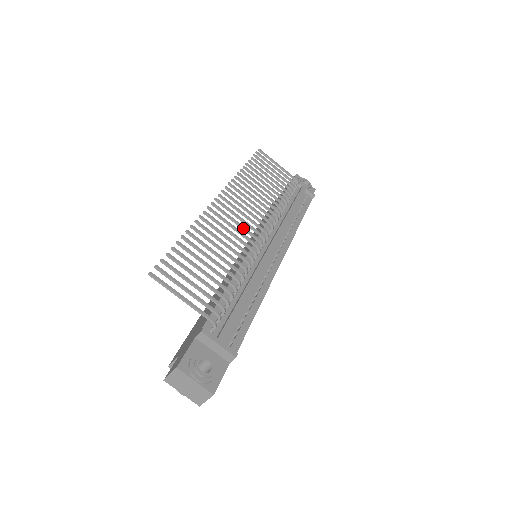
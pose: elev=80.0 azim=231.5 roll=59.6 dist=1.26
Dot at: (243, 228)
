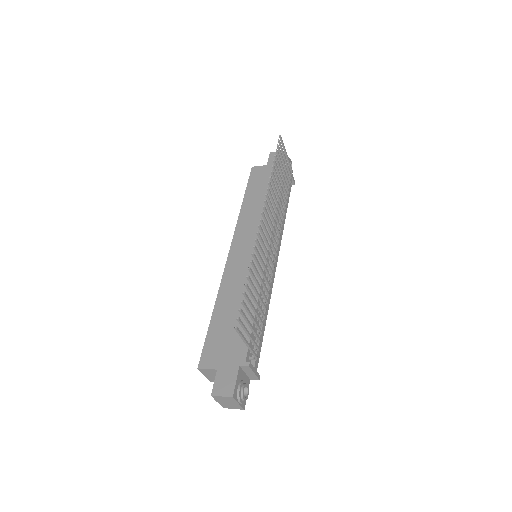
Dot at: (270, 249)
